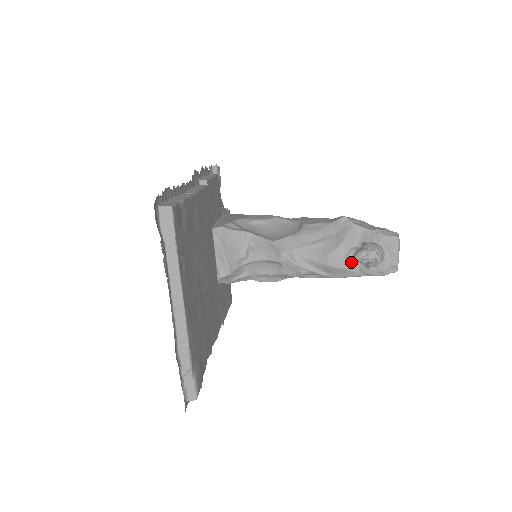
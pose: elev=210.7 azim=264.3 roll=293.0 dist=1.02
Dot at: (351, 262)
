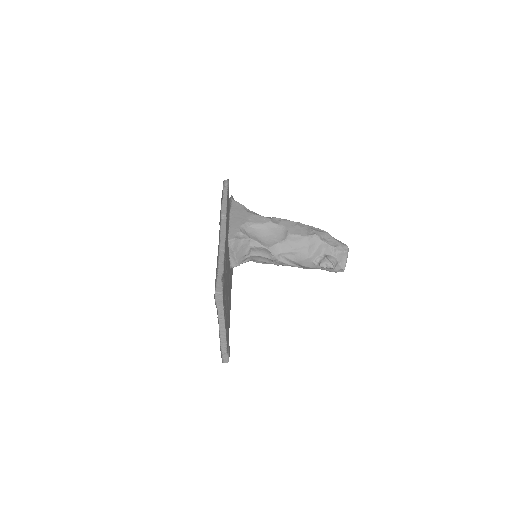
Dot at: (316, 264)
